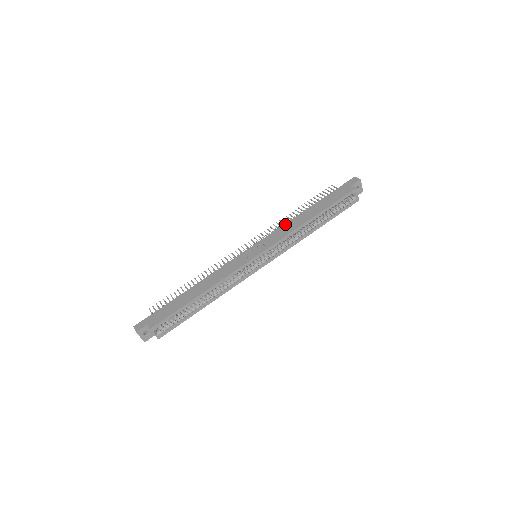
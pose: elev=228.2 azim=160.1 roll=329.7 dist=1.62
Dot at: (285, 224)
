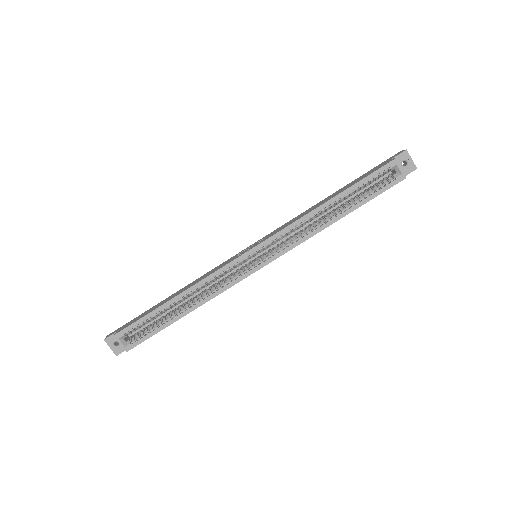
Dot at: occluded
